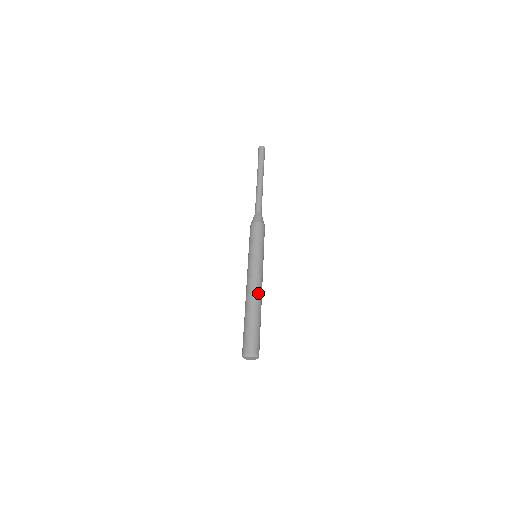
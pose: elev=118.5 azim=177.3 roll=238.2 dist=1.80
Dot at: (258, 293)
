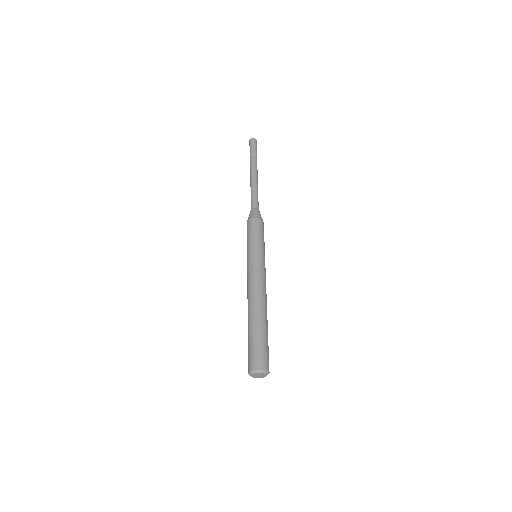
Dot at: occluded
